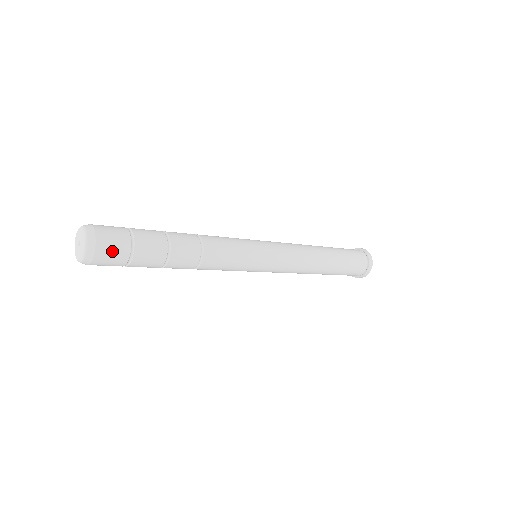
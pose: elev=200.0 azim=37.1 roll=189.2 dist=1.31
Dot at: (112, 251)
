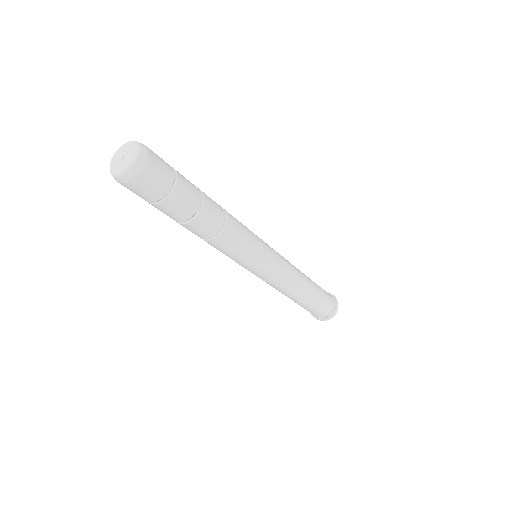
Dot at: (153, 182)
